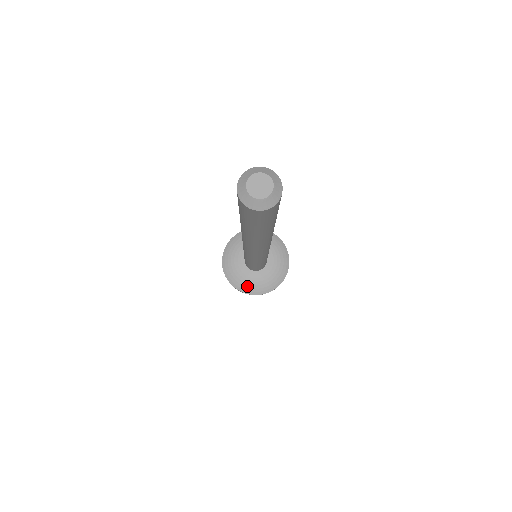
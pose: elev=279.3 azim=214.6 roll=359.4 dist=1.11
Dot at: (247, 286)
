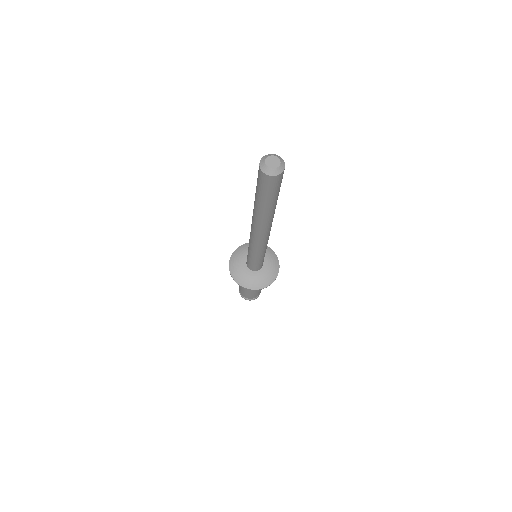
Dot at: (242, 279)
